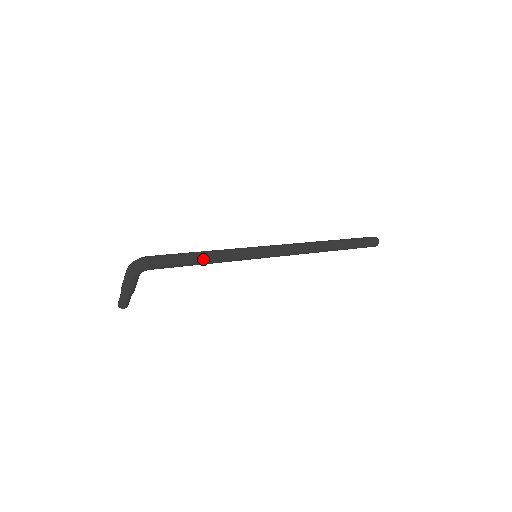
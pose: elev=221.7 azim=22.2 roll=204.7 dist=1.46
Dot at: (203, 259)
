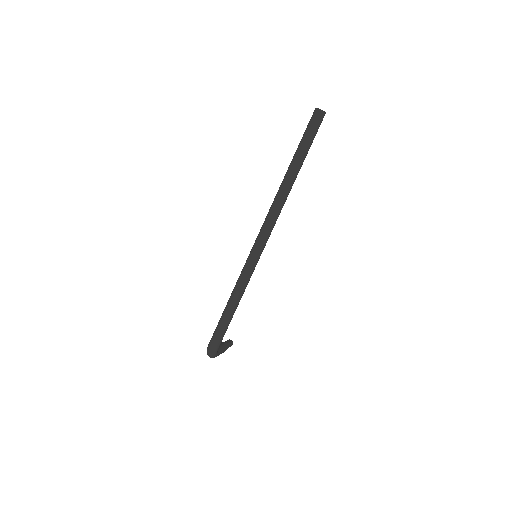
Dot at: (233, 310)
